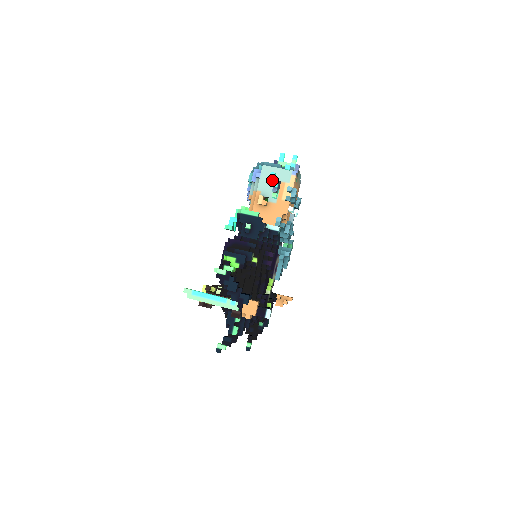
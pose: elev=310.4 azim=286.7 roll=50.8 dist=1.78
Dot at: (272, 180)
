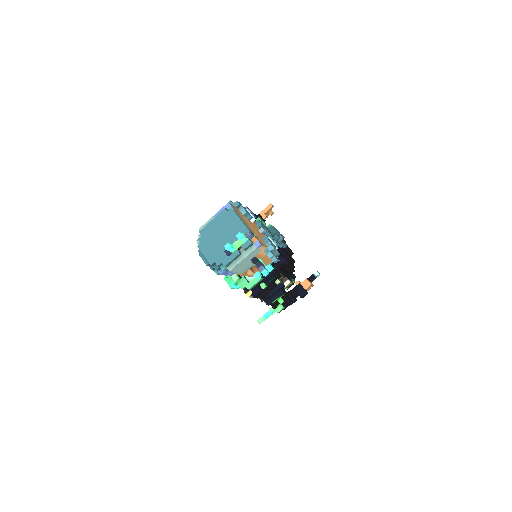
Dot at: (246, 264)
